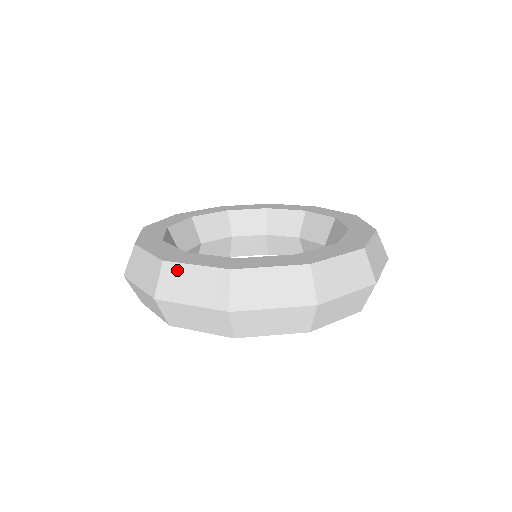
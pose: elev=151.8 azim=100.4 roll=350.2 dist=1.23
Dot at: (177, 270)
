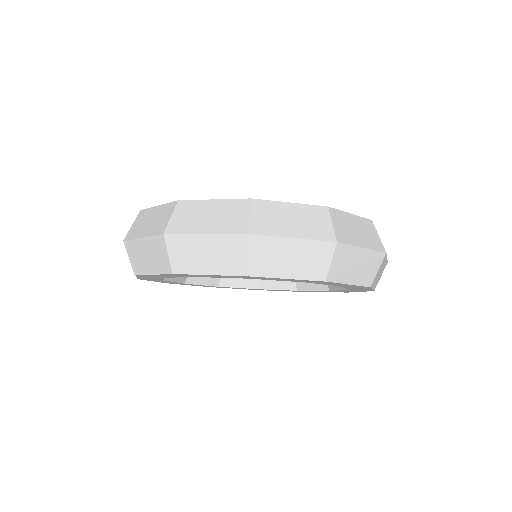
Dot at: (146, 214)
